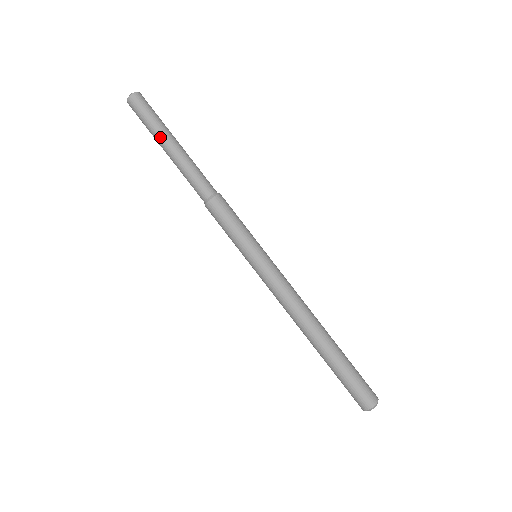
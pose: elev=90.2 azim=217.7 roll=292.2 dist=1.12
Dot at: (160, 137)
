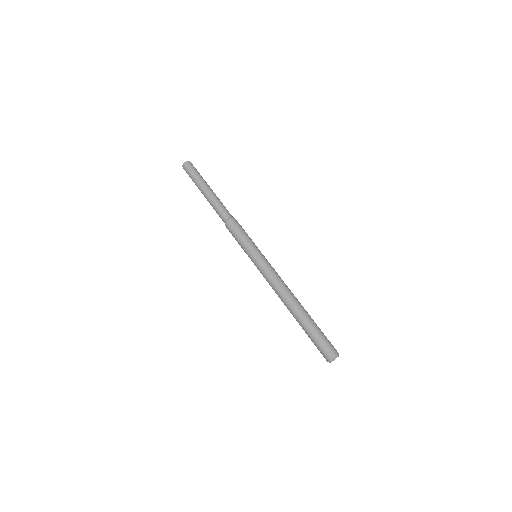
Dot at: (199, 185)
